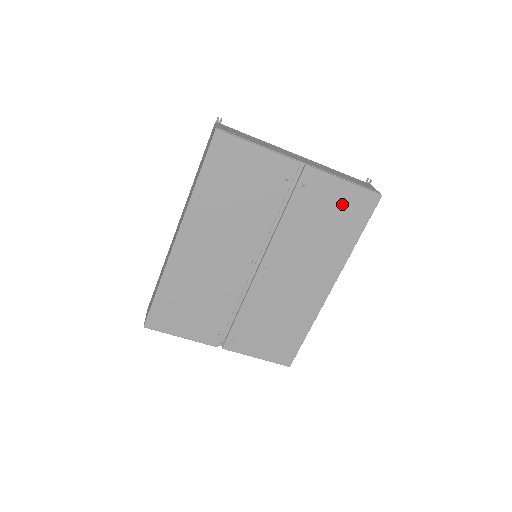
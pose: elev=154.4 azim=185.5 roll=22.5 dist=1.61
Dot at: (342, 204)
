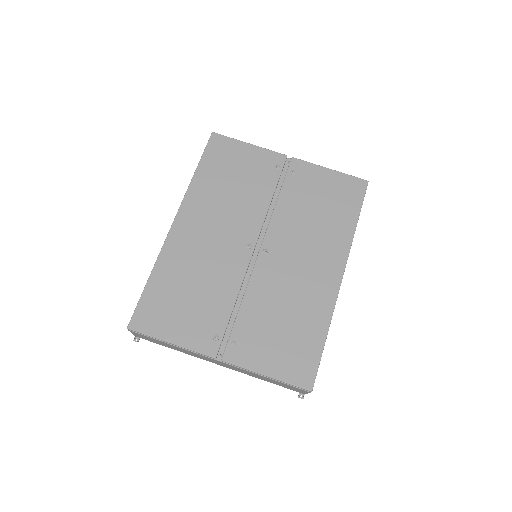
Dot at: (332, 189)
